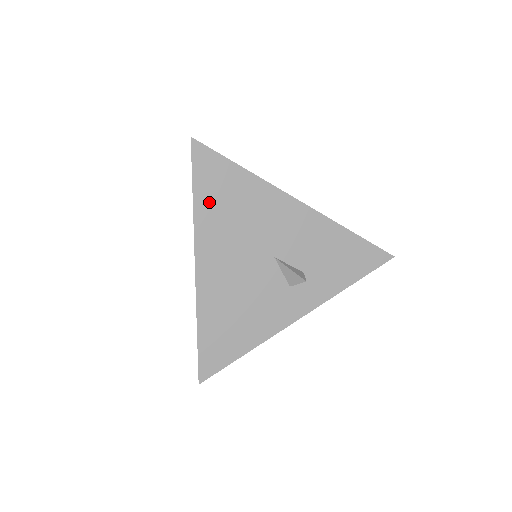
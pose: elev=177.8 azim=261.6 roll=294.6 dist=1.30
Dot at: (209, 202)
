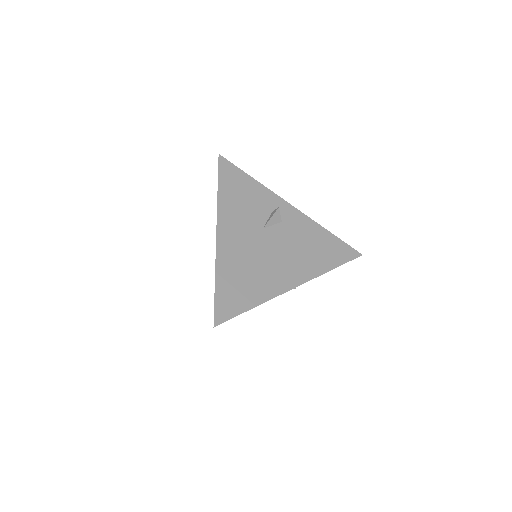
Dot at: occluded
